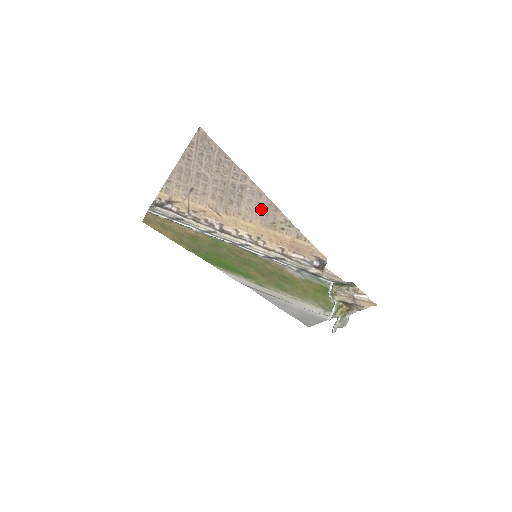
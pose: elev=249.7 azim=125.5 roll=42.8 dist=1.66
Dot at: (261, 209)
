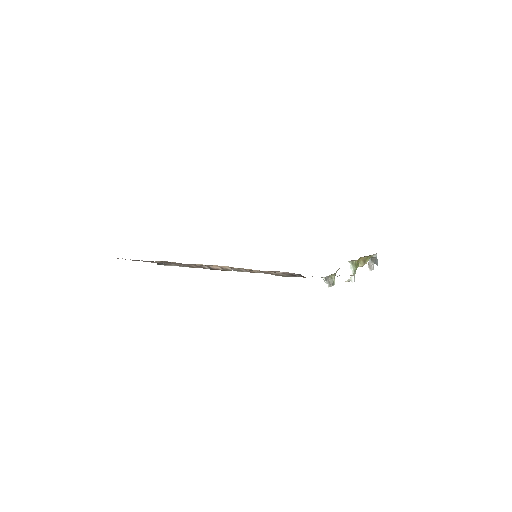
Dot at: occluded
